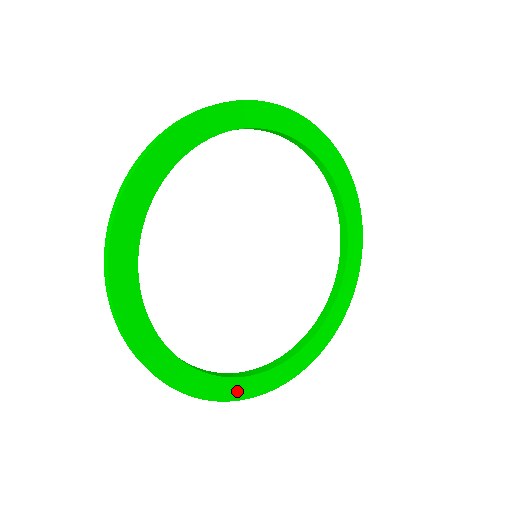
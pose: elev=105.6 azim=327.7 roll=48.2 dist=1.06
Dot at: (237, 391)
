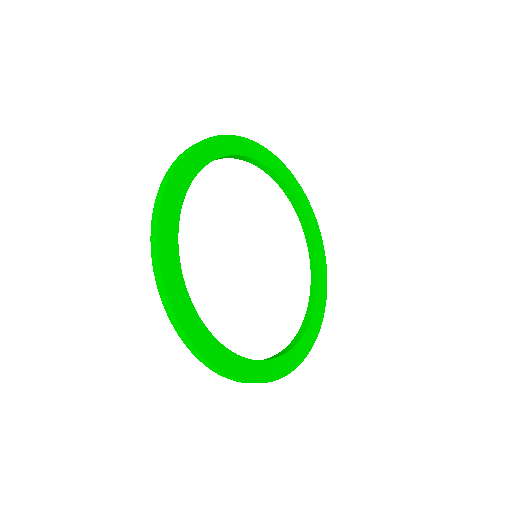
Dot at: (256, 374)
